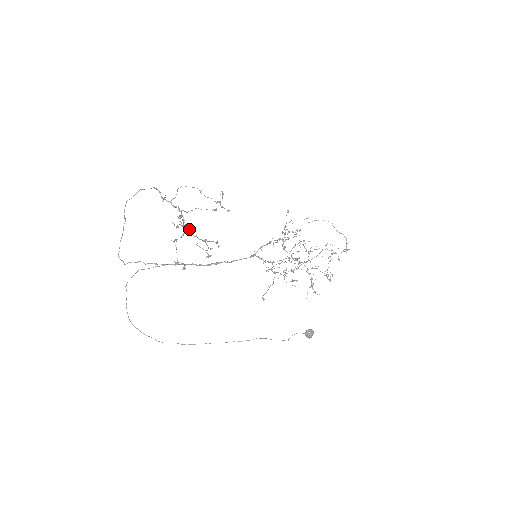
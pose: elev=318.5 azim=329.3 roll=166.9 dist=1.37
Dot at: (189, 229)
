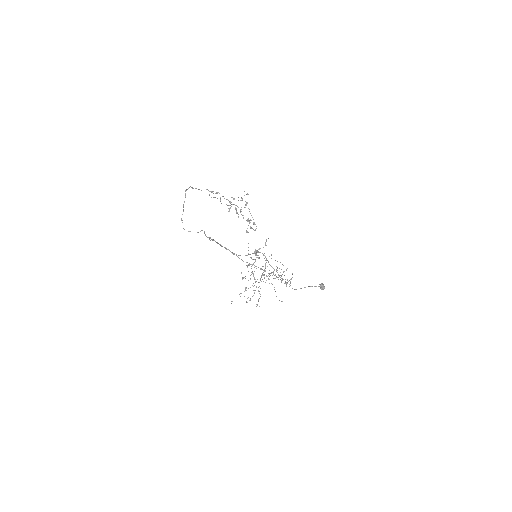
Dot at: occluded
